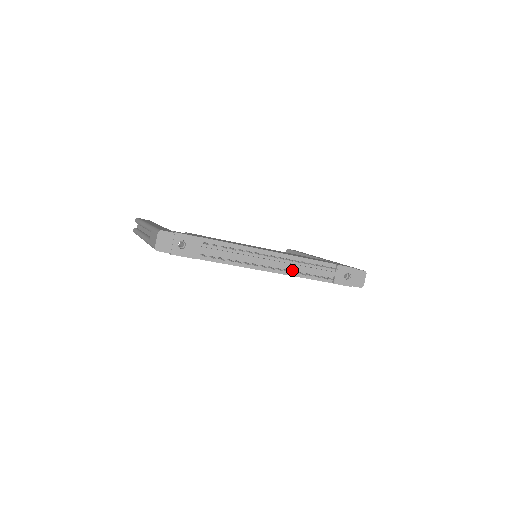
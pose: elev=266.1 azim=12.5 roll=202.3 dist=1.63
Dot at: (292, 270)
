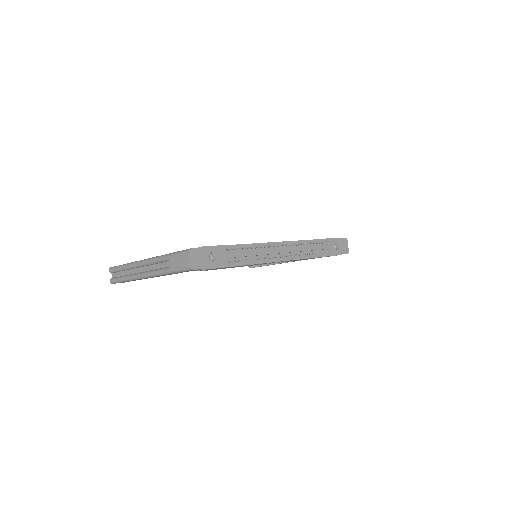
Dot at: occluded
